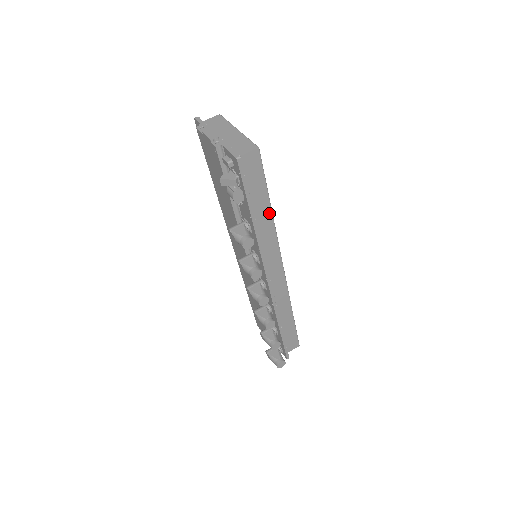
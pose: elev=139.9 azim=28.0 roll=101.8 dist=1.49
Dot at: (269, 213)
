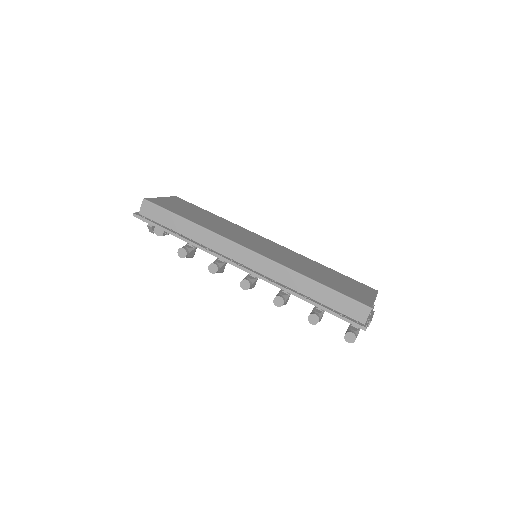
Dot at: (190, 224)
